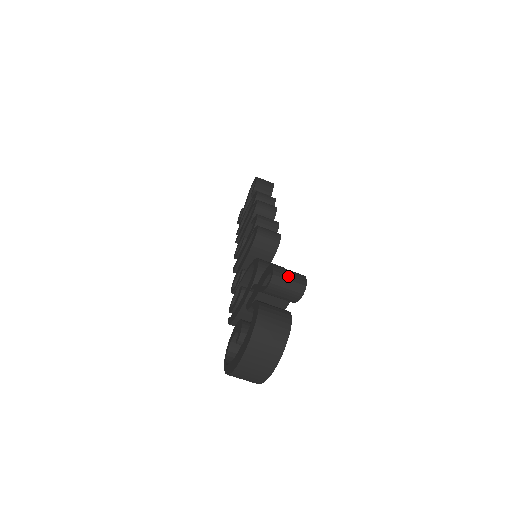
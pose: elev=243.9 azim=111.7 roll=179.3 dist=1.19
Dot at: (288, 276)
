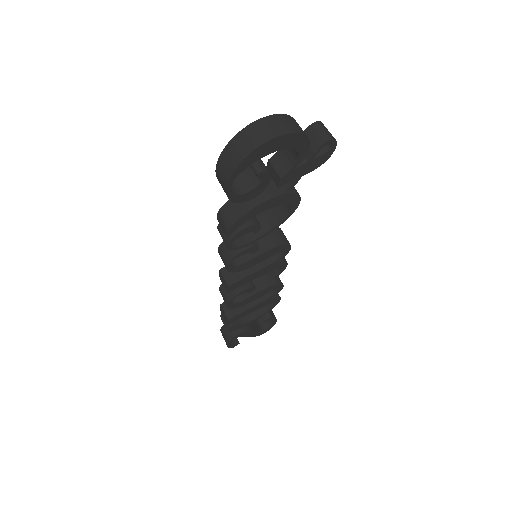
Dot at: (329, 132)
